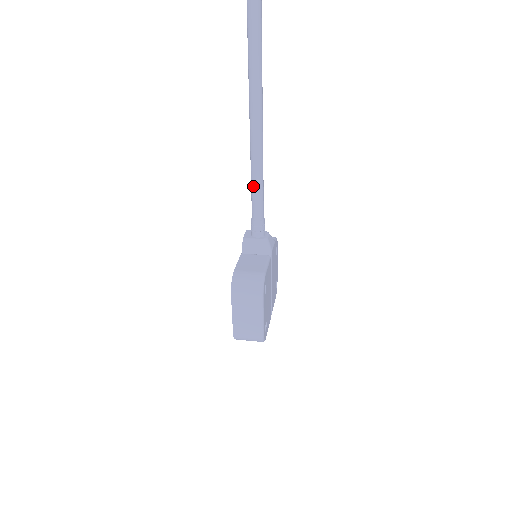
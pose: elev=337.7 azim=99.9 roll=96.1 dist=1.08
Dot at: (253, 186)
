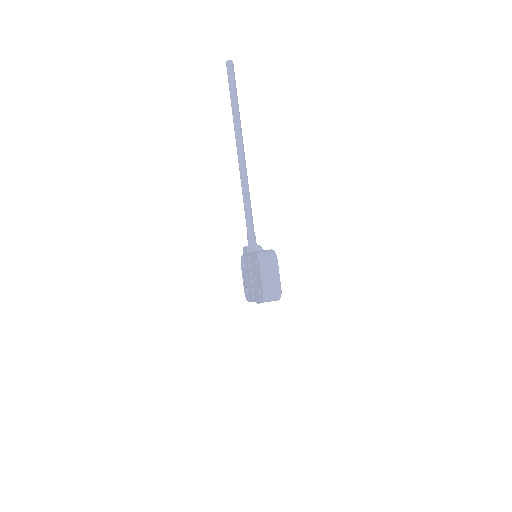
Dot at: (247, 213)
